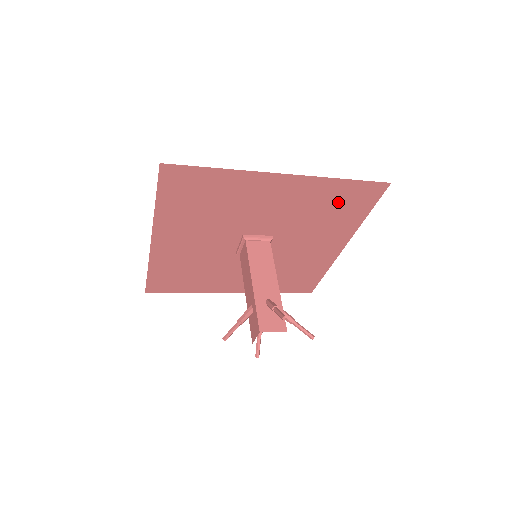
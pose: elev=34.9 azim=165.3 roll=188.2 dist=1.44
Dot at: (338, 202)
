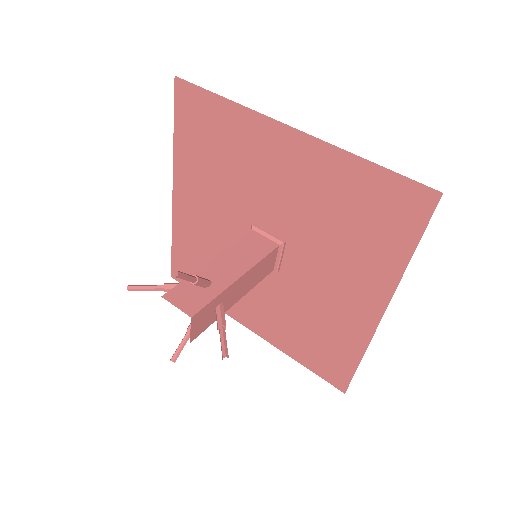
Dot at: (364, 207)
